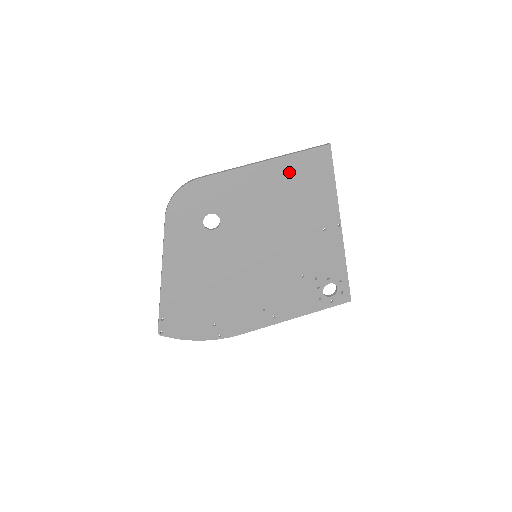
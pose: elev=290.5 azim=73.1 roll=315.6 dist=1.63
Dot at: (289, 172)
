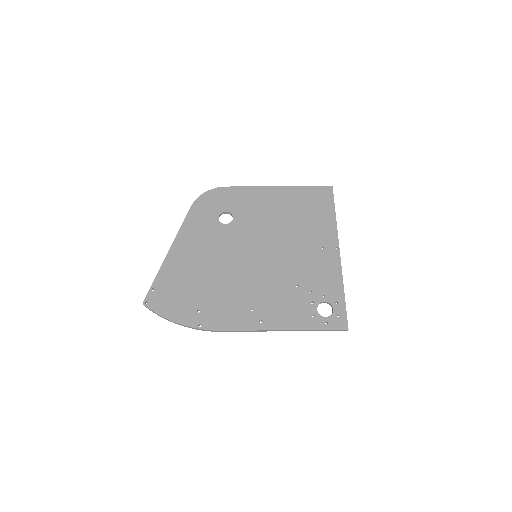
Dot at: (296, 197)
